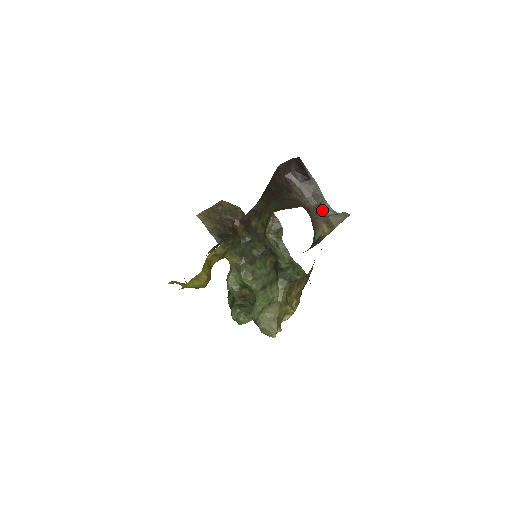
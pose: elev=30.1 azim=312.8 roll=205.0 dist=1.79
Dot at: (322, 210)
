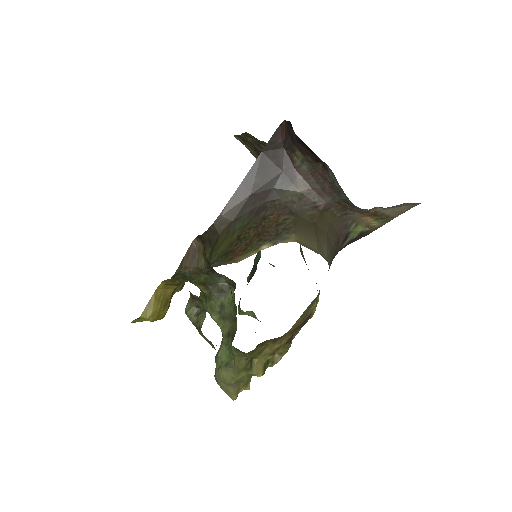
Dot at: (353, 207)
